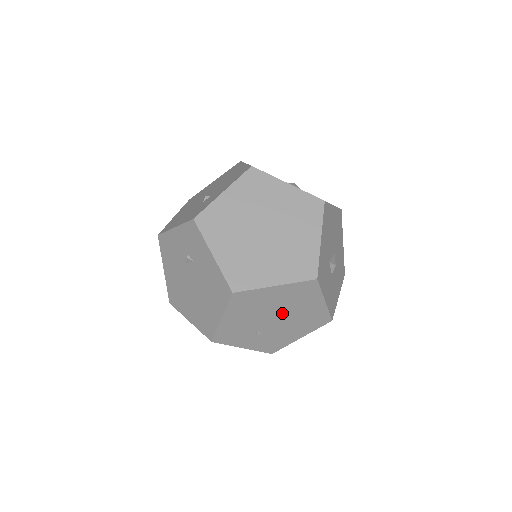
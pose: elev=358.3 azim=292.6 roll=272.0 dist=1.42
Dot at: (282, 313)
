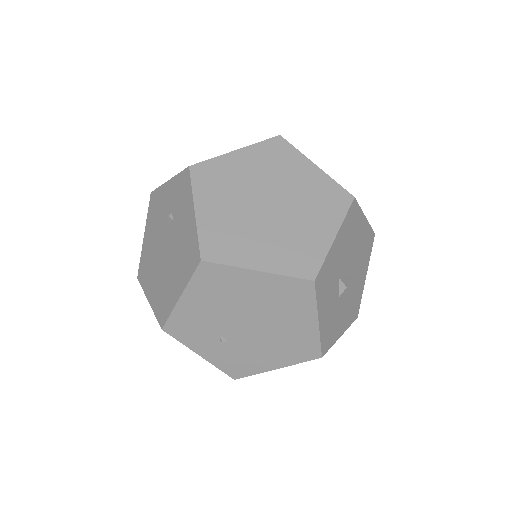
Dot at: (259, 319)
